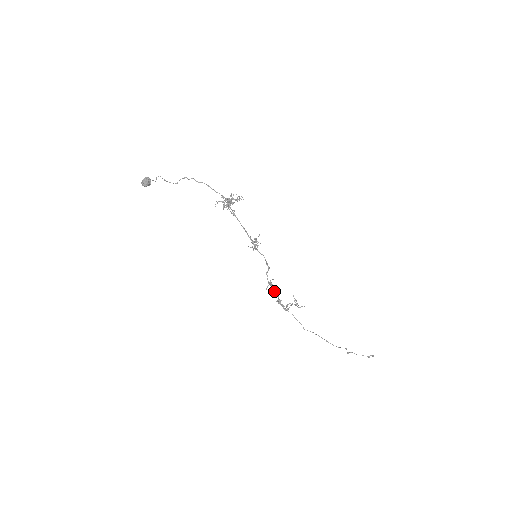
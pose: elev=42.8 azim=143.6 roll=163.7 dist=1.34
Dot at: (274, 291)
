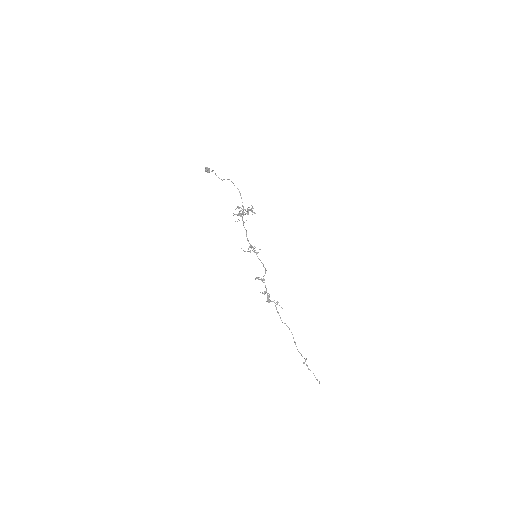
Dot at: occluded
